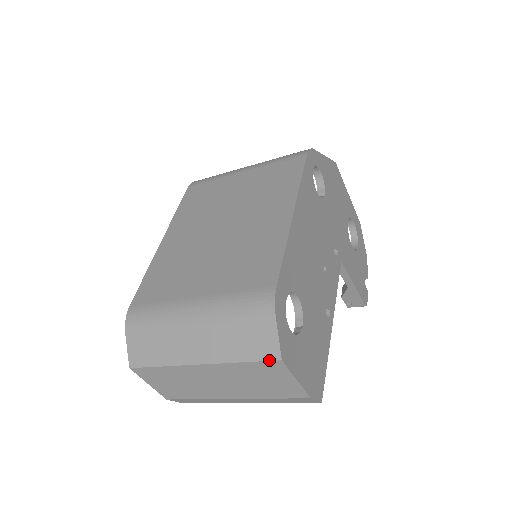
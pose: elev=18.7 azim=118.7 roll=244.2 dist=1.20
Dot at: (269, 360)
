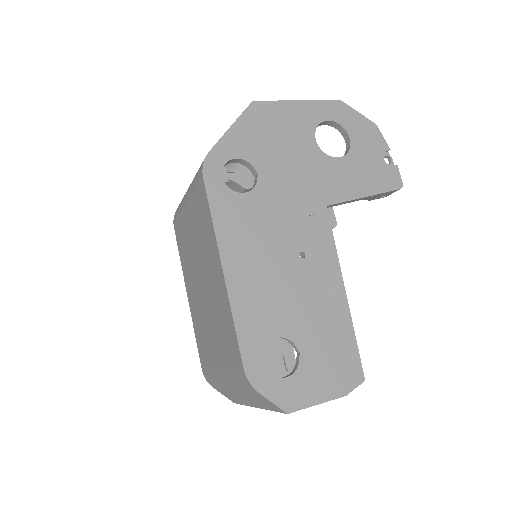
Dot at: occluded
